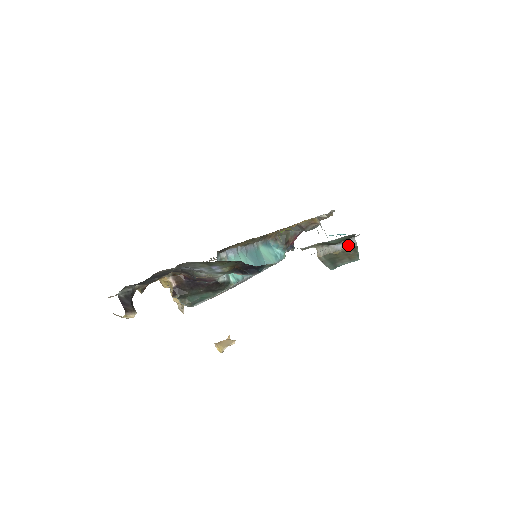
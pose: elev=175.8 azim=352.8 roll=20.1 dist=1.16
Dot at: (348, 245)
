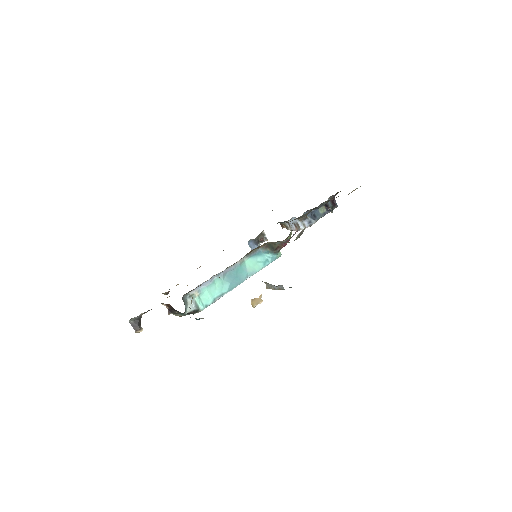
Dot at: (280, 288)
